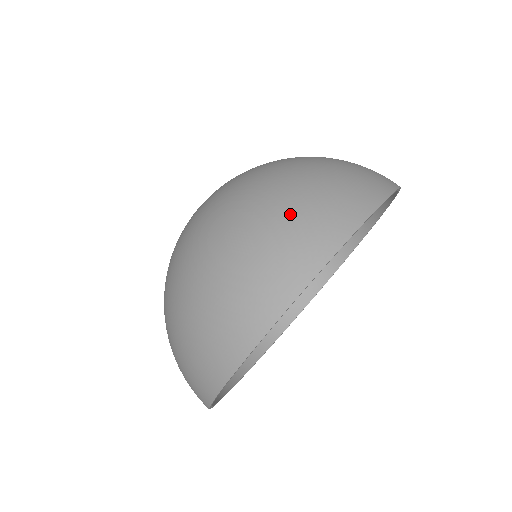
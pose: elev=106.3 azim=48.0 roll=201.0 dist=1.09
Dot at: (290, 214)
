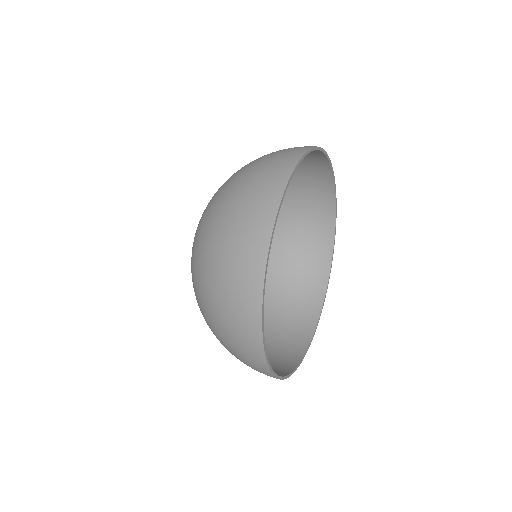
Dot at: occluded
